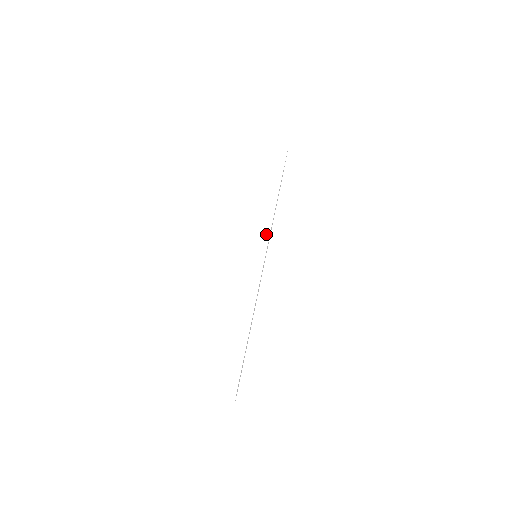
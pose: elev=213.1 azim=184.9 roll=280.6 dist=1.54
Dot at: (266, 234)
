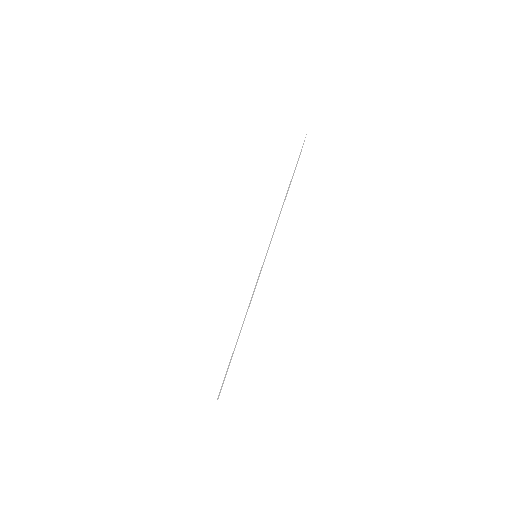
Dot at: (267, 240)
